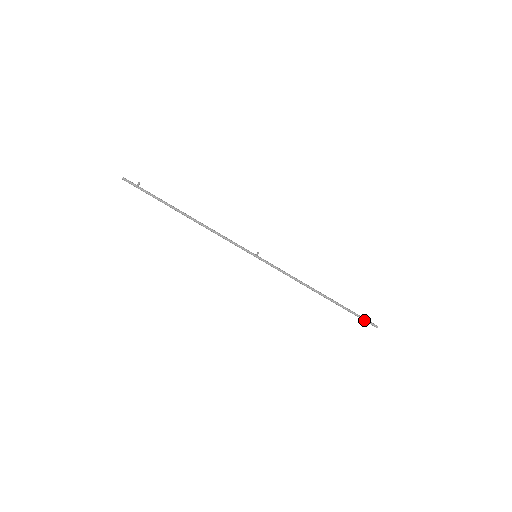
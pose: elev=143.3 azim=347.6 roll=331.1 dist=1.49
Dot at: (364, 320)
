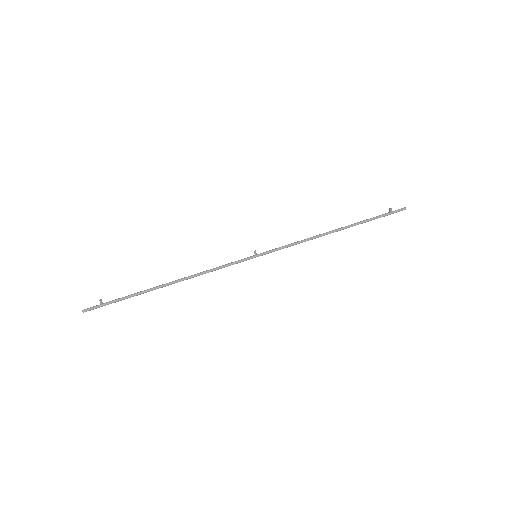
Dot at: (390, 214)
